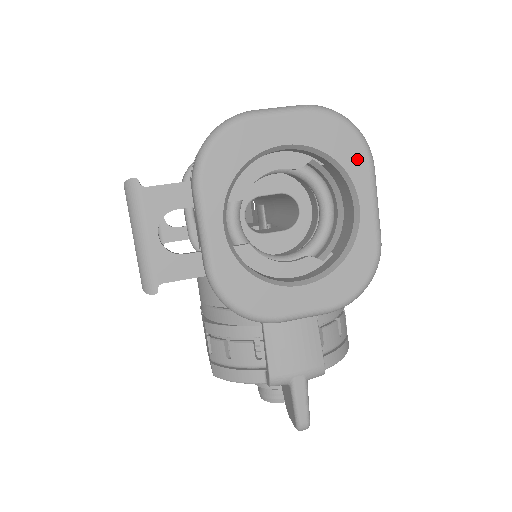
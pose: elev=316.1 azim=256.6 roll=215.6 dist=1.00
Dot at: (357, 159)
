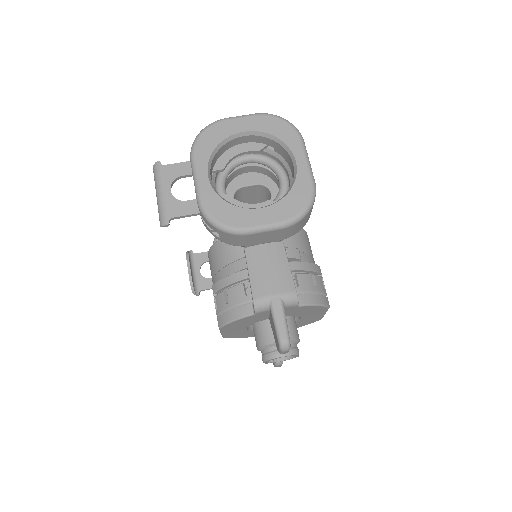
Dot at: (291, 136)
